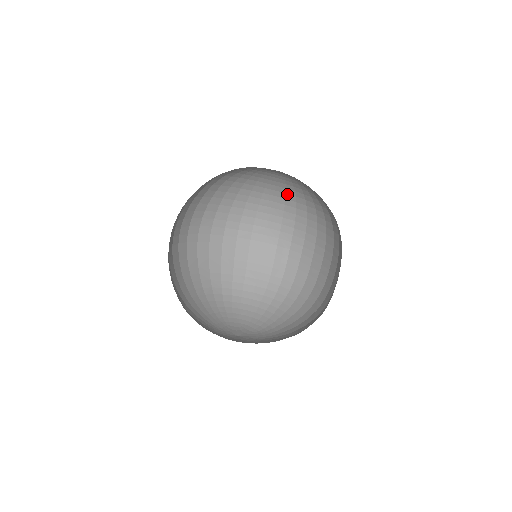
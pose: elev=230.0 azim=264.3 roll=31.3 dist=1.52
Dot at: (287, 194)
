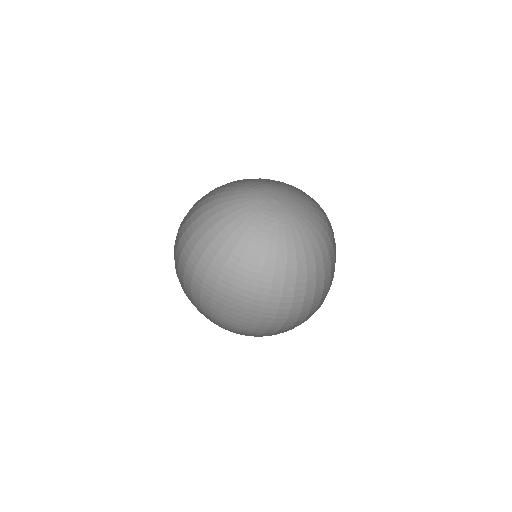
Dot at: (288, 250)
